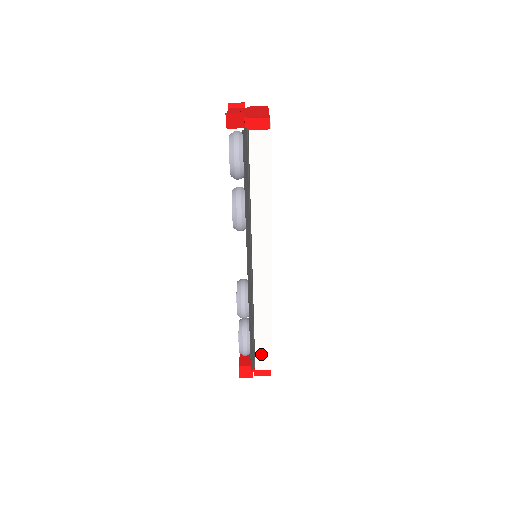
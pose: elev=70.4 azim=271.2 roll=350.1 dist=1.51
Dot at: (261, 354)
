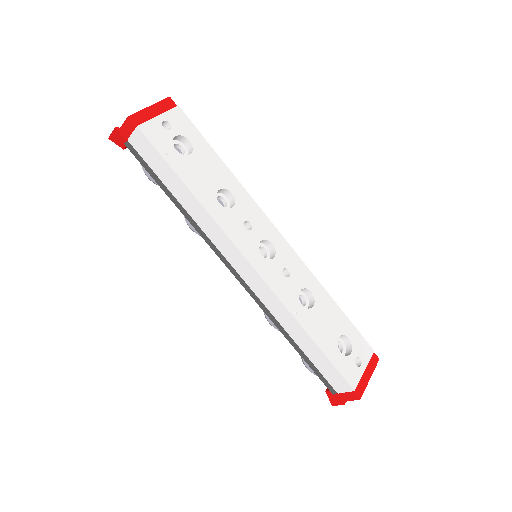
Dot at: (327, 373)
